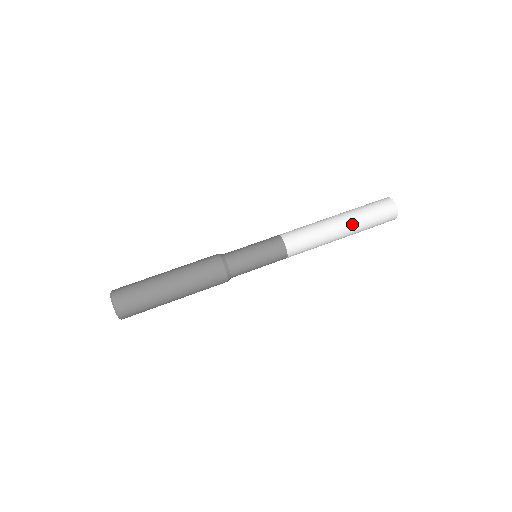
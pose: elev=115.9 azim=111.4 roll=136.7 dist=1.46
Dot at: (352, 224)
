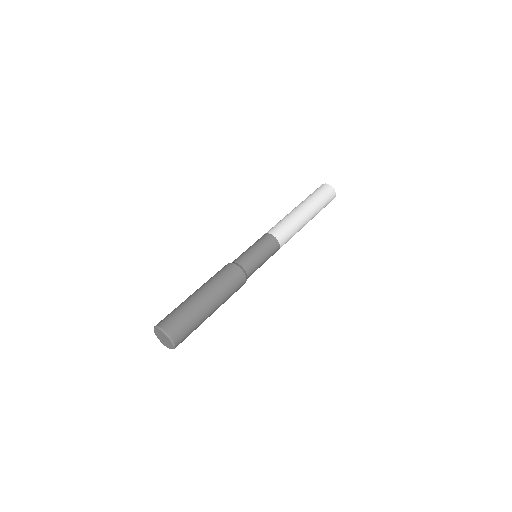
Dot at: (307, 204)
